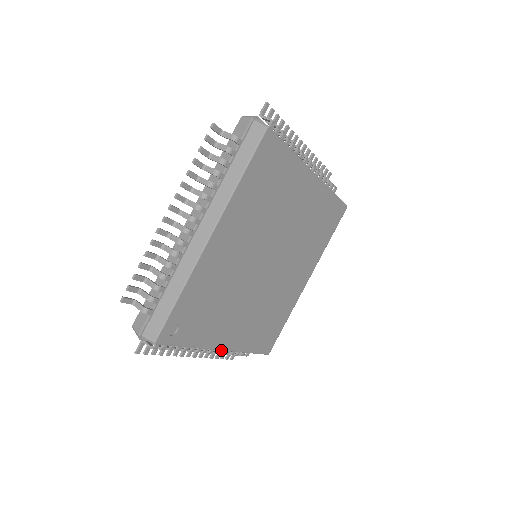
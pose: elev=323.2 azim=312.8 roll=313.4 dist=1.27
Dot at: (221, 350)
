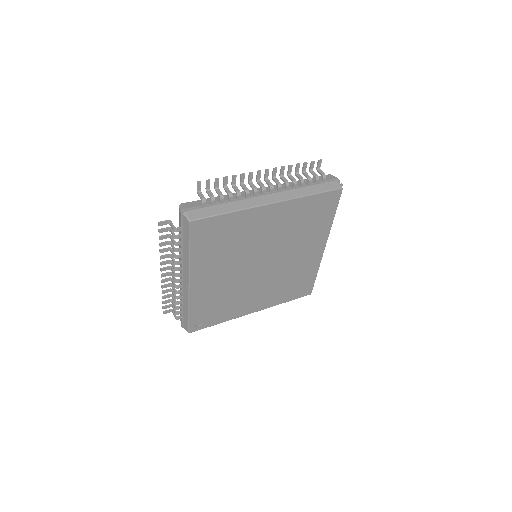
Dot at: occluded
